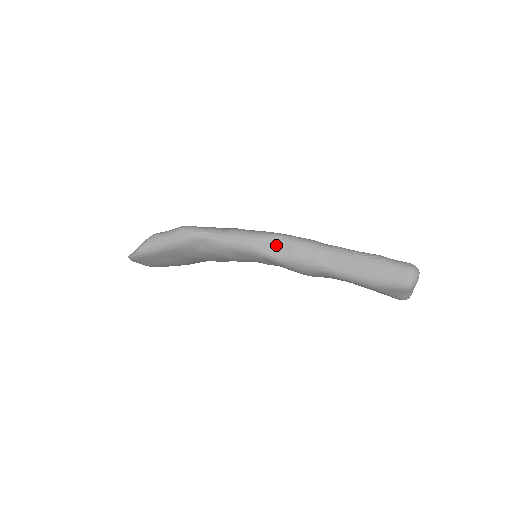
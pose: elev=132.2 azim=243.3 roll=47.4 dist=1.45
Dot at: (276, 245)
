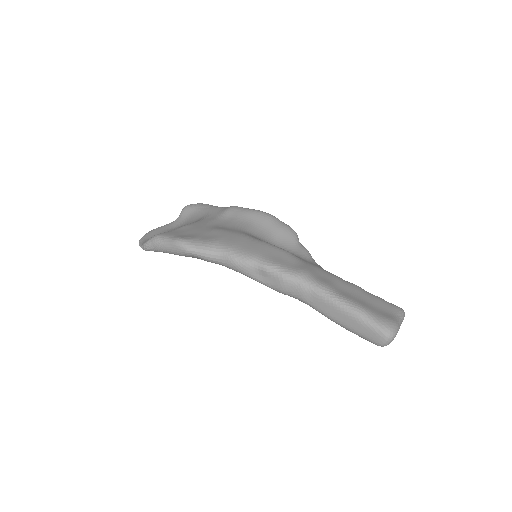
Dot at: (264, 275)
